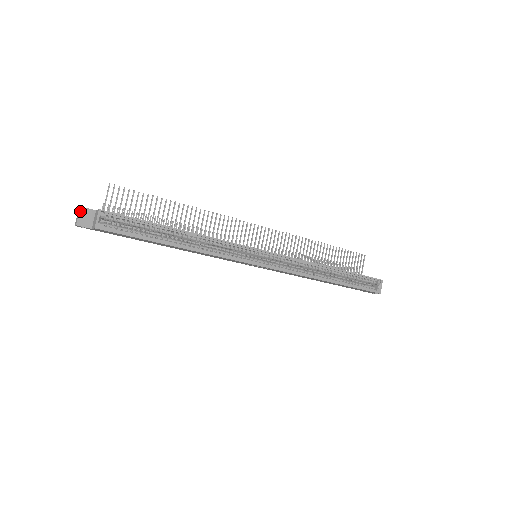
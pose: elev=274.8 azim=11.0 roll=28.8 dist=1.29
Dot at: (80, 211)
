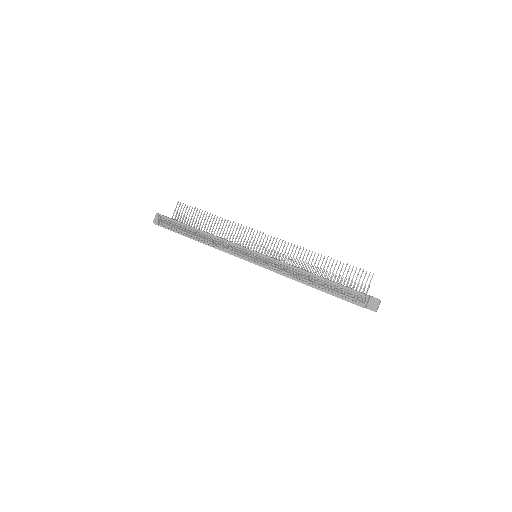
Dot at: (156, 215)
